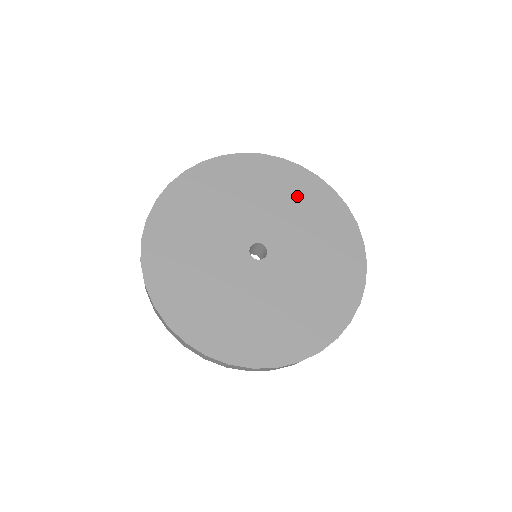
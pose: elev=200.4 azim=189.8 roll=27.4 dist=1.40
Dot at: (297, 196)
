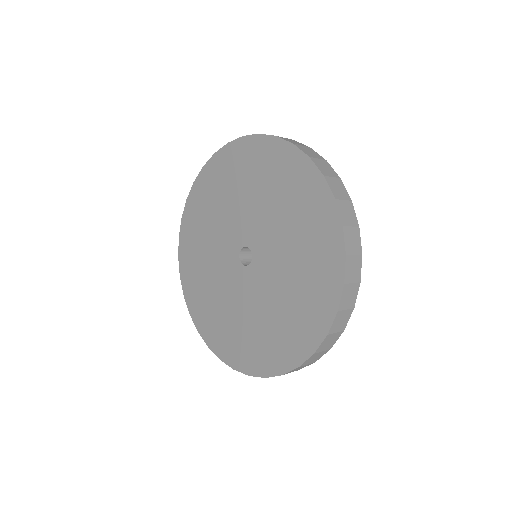
Dot at: (251, 174)
